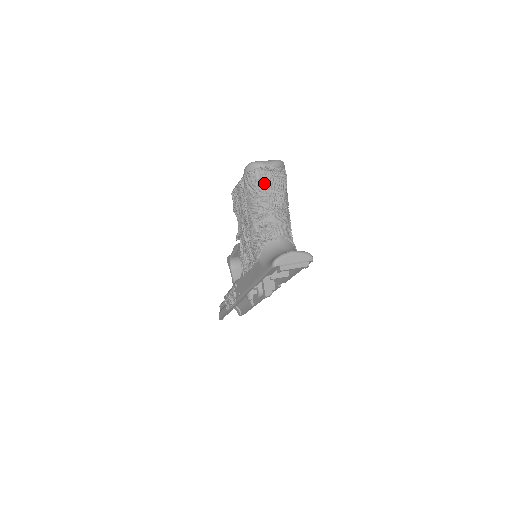
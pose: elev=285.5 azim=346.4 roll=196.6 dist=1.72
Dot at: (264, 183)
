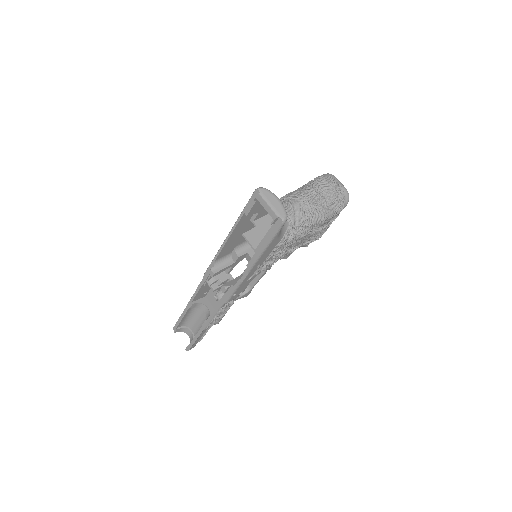
Dot at: (321, 183)
